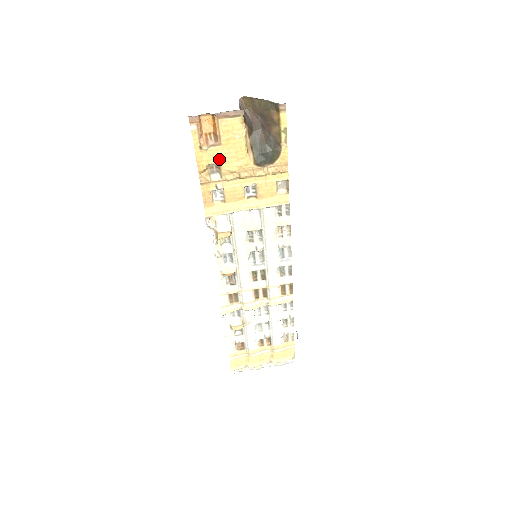
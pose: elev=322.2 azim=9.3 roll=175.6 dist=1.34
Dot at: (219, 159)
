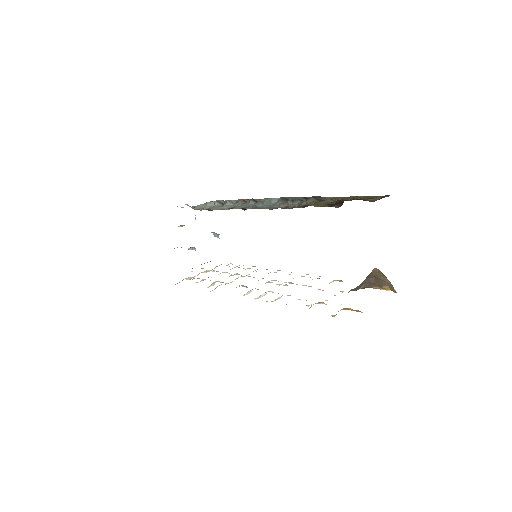
Dot at: occluded
